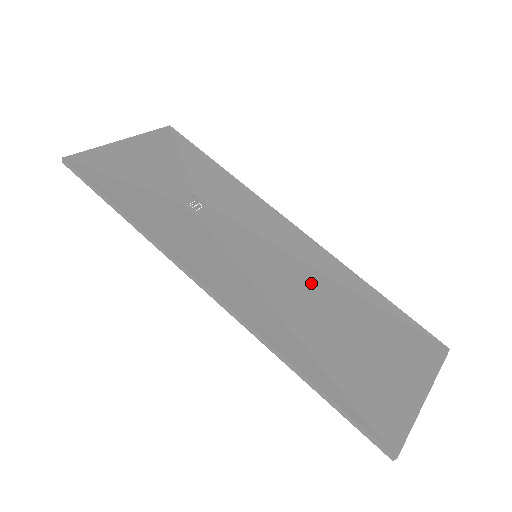
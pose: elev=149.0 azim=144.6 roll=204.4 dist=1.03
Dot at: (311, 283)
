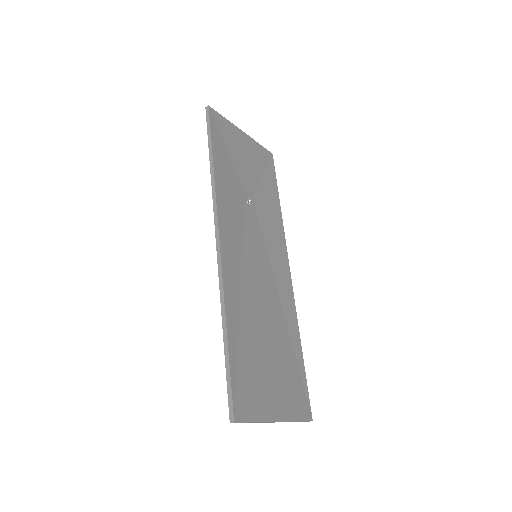
Dot at: (271, 301)
